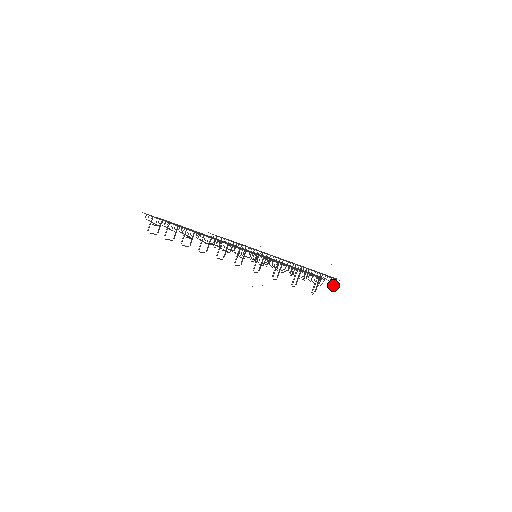
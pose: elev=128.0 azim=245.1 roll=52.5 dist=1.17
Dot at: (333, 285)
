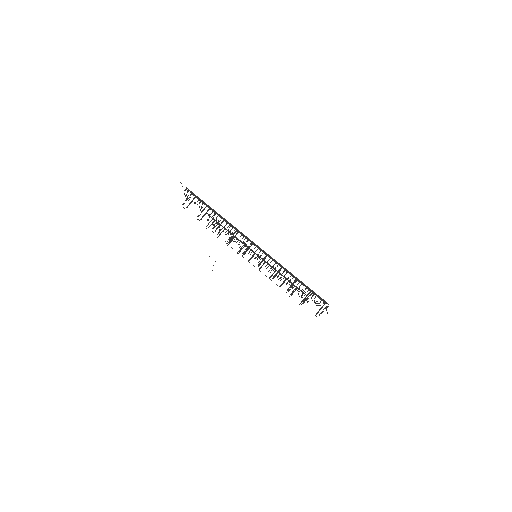
Dot at: occluded
